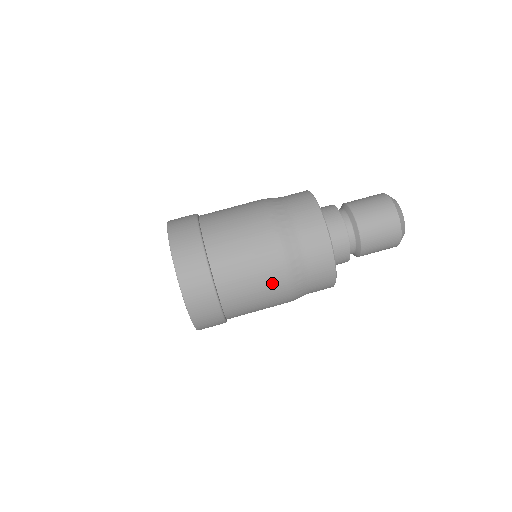
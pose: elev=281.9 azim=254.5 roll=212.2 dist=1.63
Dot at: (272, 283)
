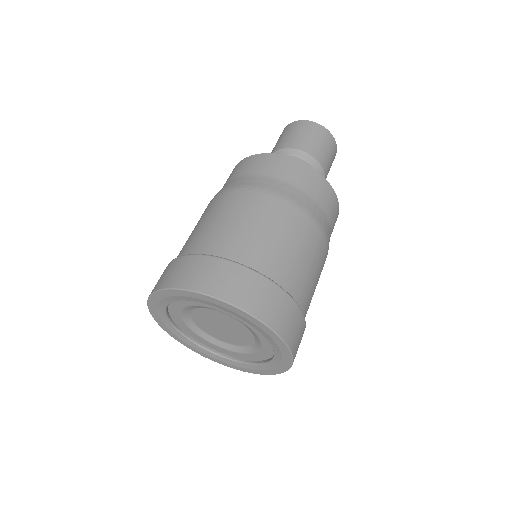
Dot at: (311, 241)
